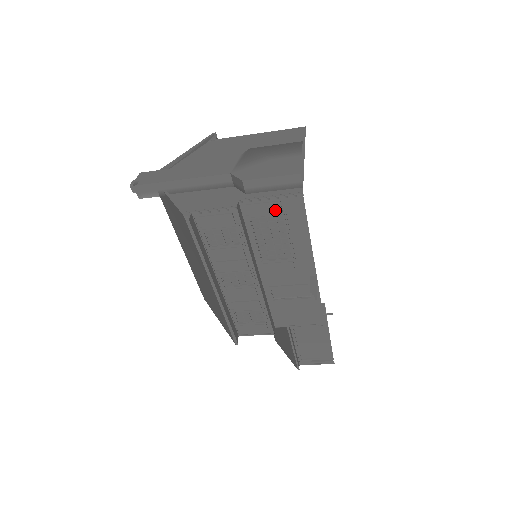
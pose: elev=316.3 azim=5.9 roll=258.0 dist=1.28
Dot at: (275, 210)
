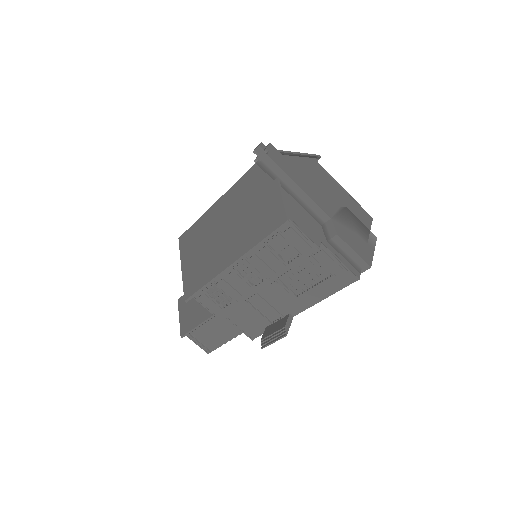
Dot at: (332, 269)
